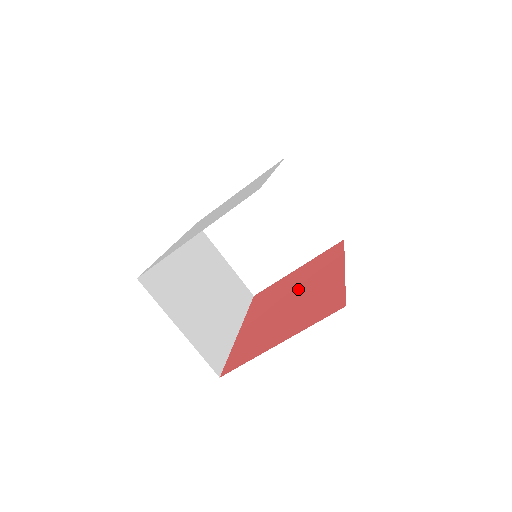
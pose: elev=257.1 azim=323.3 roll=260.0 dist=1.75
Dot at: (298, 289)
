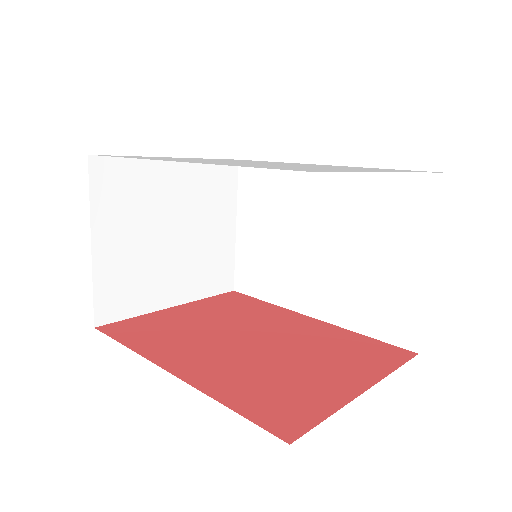
Dot at: (246, 329)
